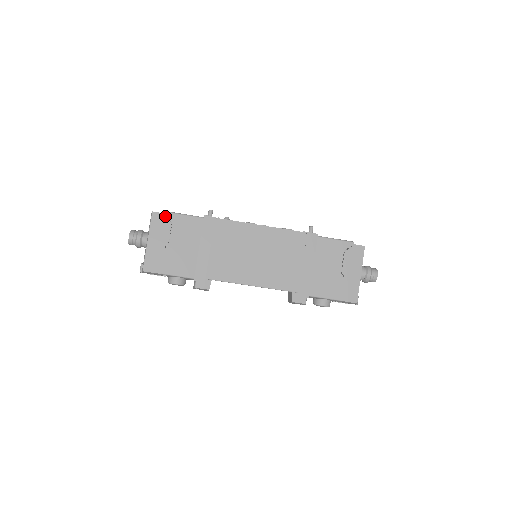
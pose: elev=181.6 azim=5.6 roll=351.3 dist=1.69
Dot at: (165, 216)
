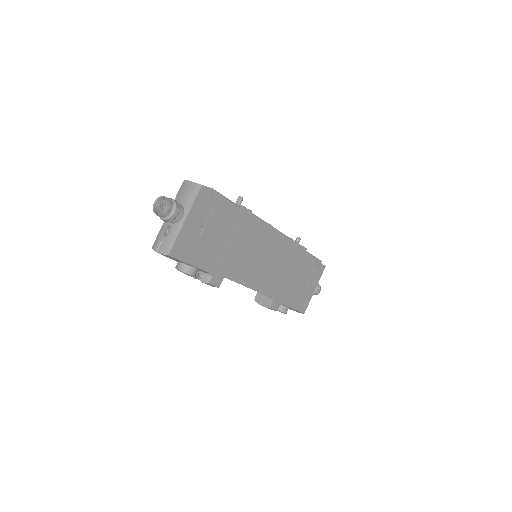
Dot at: (211, 195)
